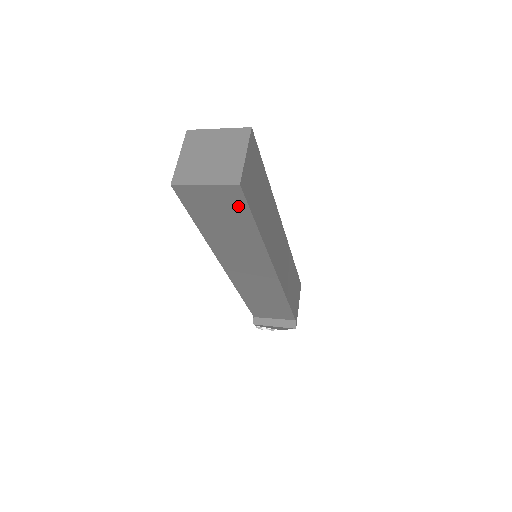
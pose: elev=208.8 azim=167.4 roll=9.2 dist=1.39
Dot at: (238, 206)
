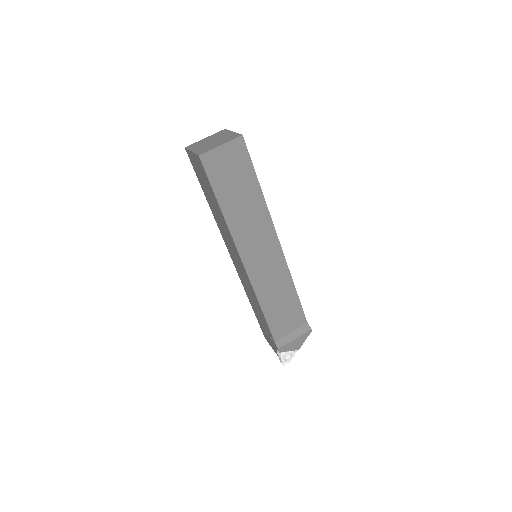
Dot at: (244, 161)
